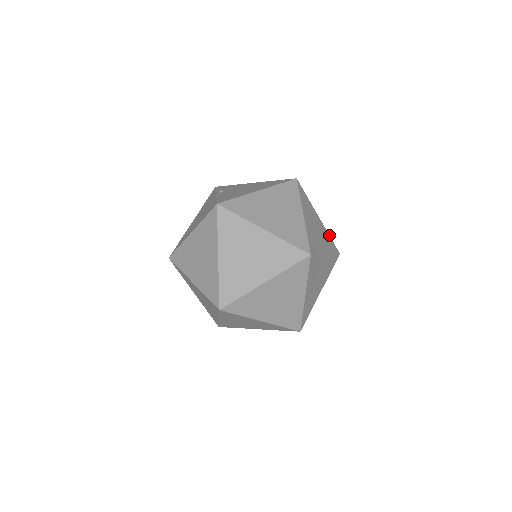
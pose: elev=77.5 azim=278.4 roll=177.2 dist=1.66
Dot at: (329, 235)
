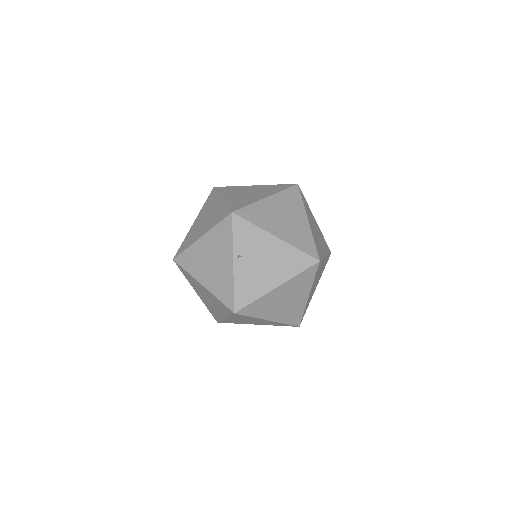
Dot at: occluded
